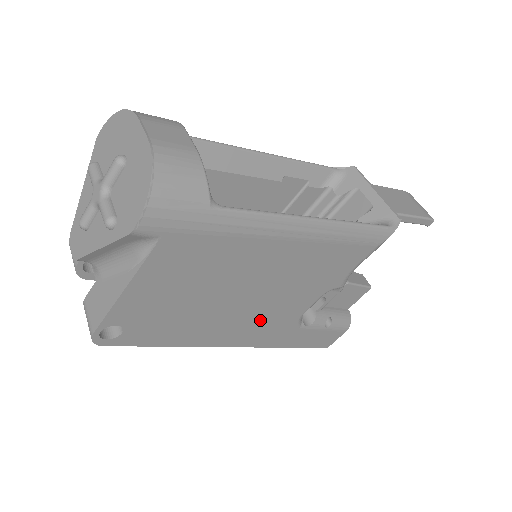
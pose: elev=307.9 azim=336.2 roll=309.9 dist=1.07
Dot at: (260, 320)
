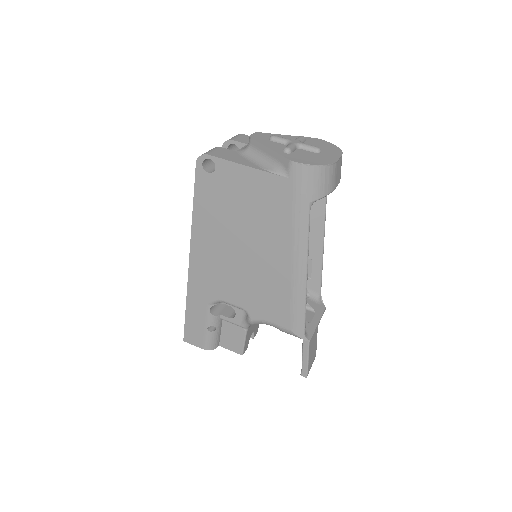
Dot at: (218, 268)
